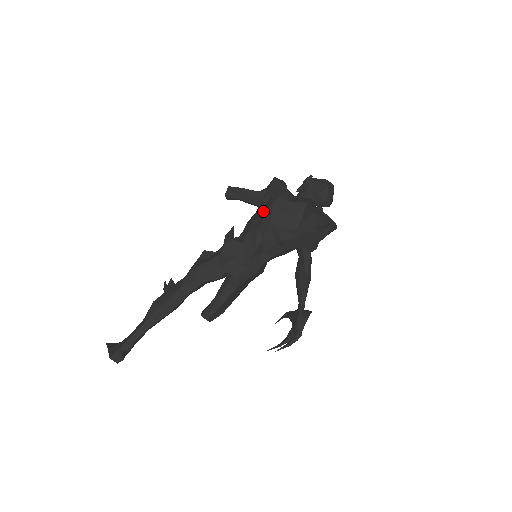
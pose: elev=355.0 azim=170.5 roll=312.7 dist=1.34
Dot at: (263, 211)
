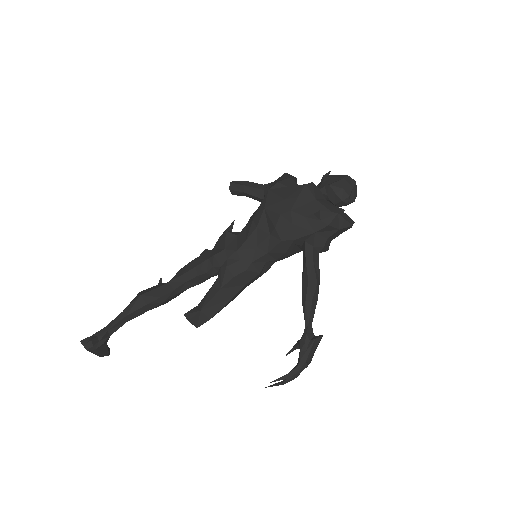
Dot at: occluded
